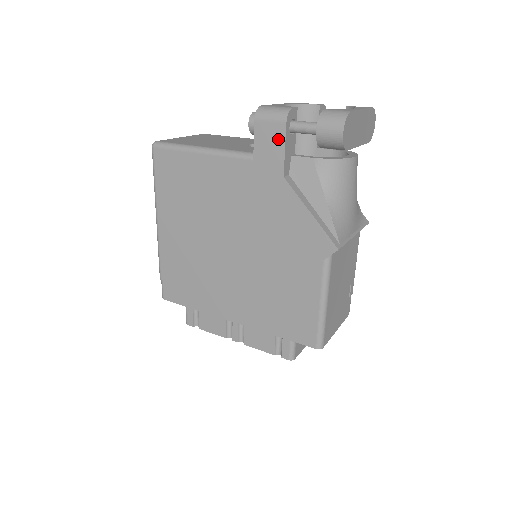
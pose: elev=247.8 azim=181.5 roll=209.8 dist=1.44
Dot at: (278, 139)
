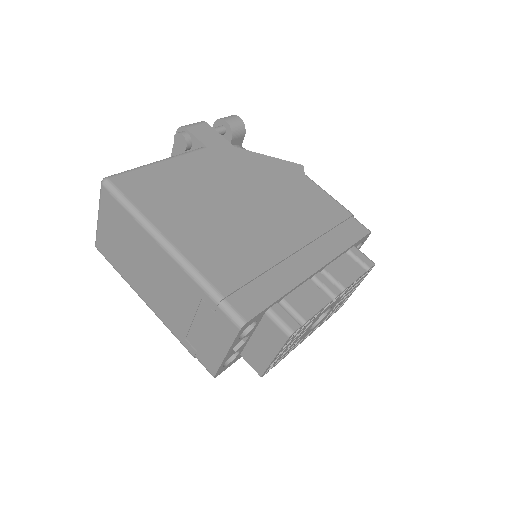
Dot at: (211, 131)
